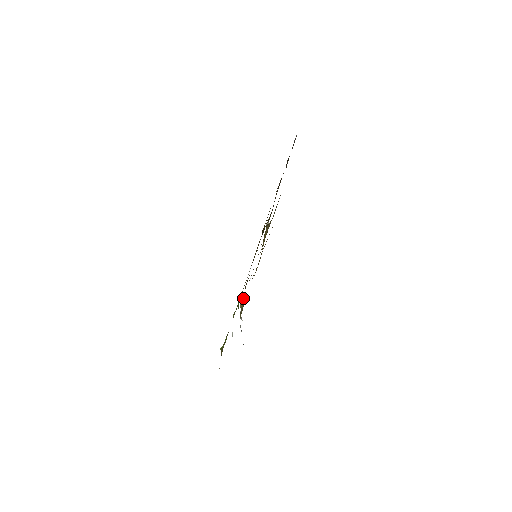
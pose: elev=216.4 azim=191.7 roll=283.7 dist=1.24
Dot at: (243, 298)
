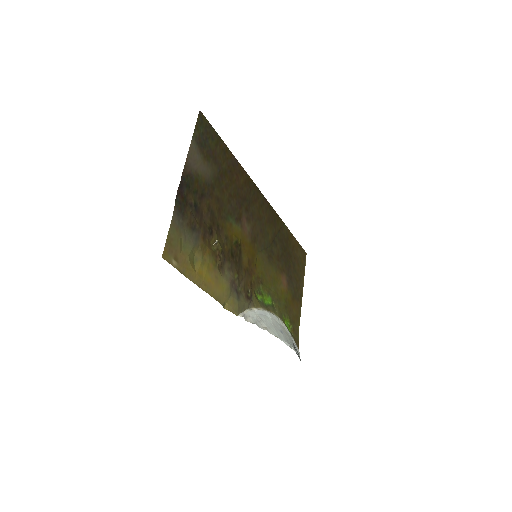
Dot at: (244, 297)
